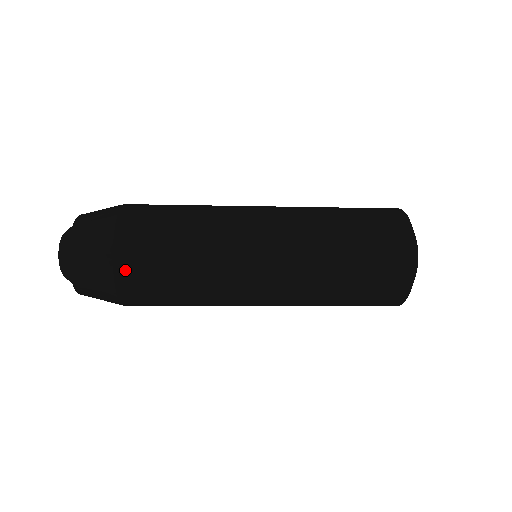
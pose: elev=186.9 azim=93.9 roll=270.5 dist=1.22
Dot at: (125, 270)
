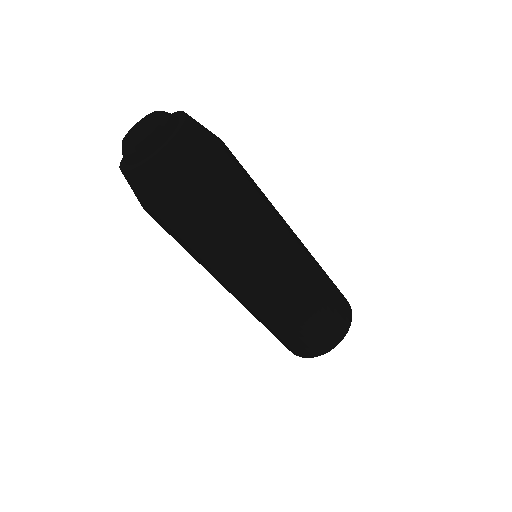
Dot at: occluded
